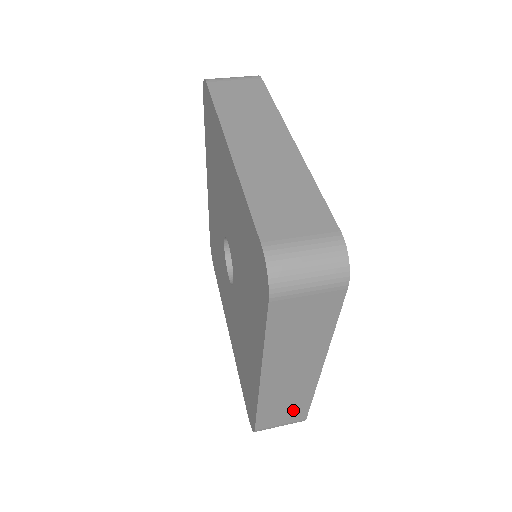
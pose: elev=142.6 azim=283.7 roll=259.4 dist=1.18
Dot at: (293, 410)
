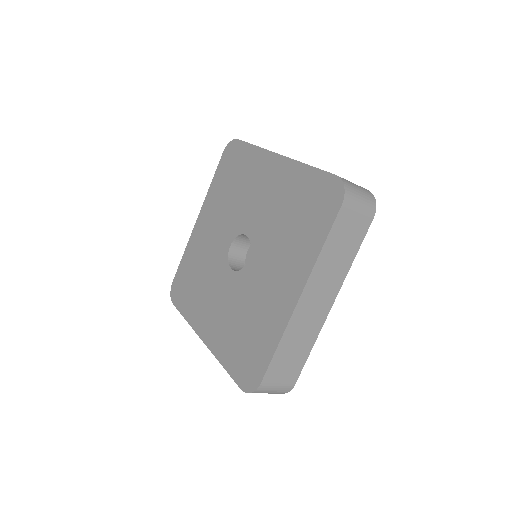
Dot at: (295, 362)
